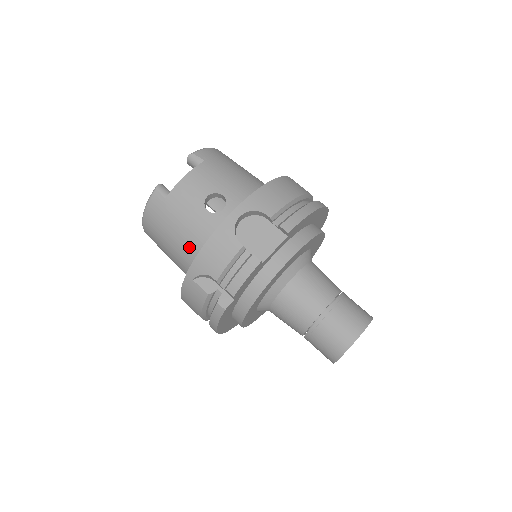
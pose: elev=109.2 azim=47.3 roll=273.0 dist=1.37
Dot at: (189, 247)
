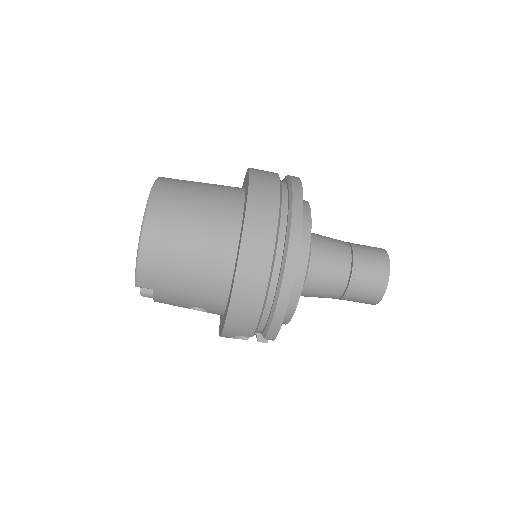
Dot at: occluded
